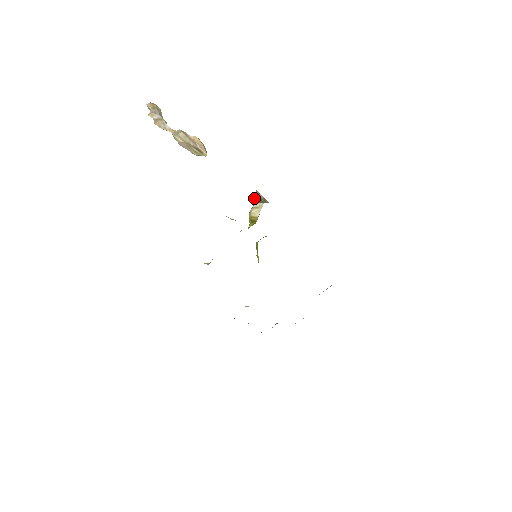
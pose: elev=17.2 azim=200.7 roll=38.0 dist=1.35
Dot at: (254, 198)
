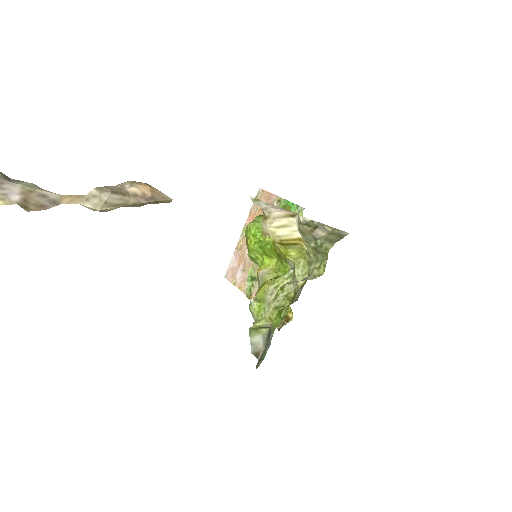
Dot at: (306, 229)
